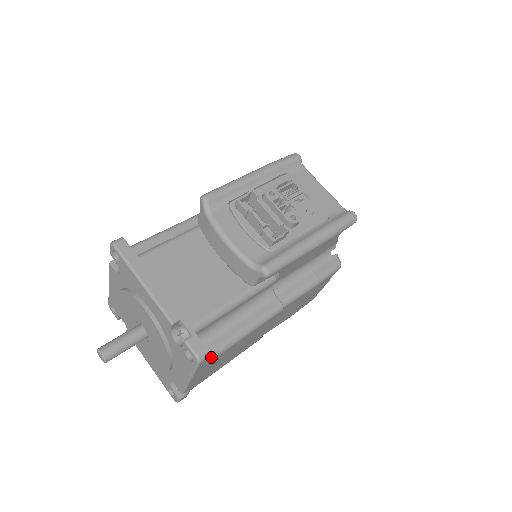
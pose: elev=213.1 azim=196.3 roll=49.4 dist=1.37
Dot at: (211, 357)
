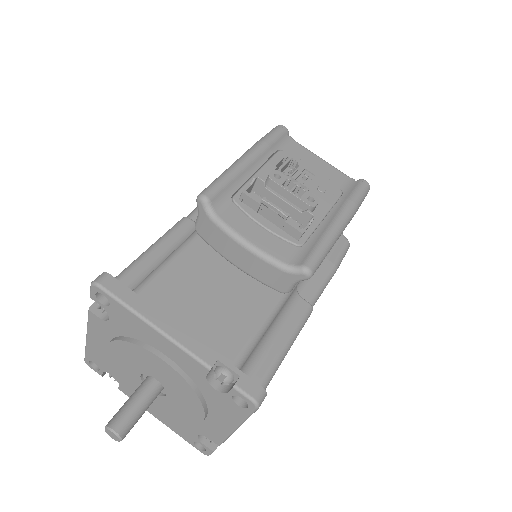
Dot at: occluded
